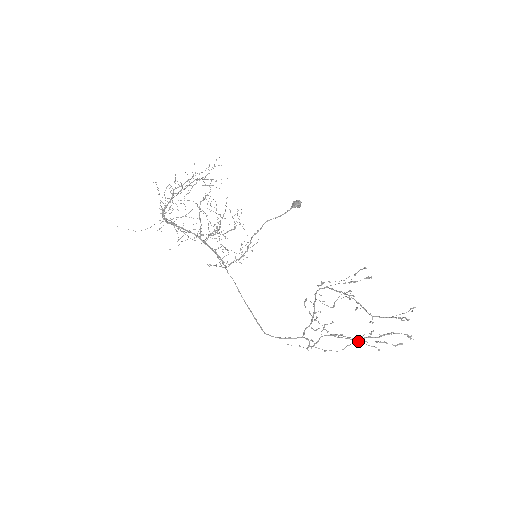
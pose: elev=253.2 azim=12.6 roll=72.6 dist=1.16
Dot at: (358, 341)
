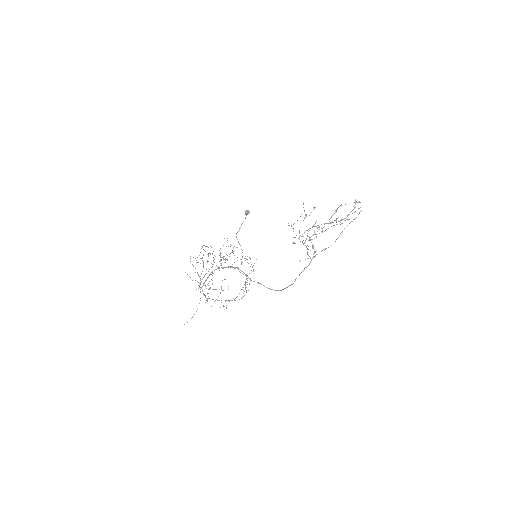
Dot at: occluded
